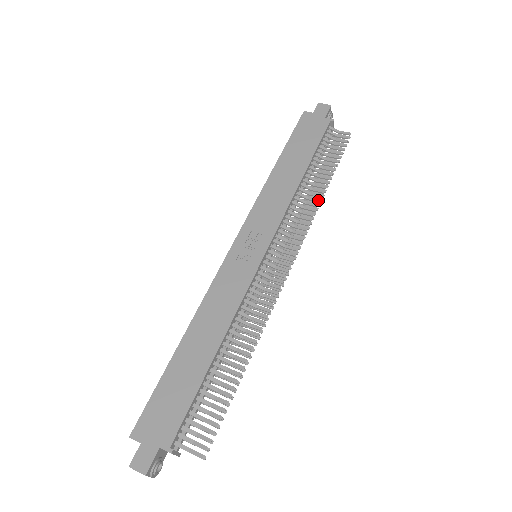
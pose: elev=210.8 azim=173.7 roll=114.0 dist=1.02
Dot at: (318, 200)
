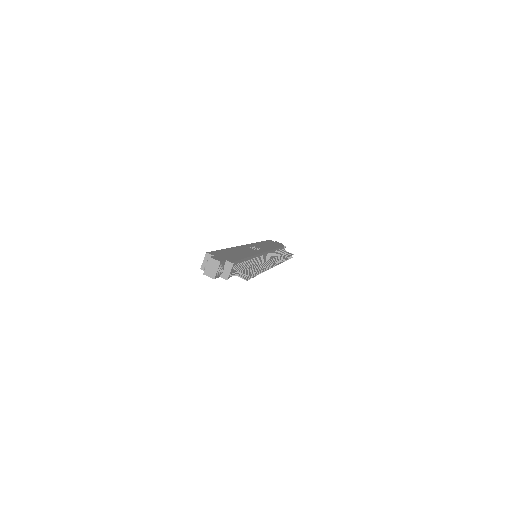
Dot at: (284, 258)
